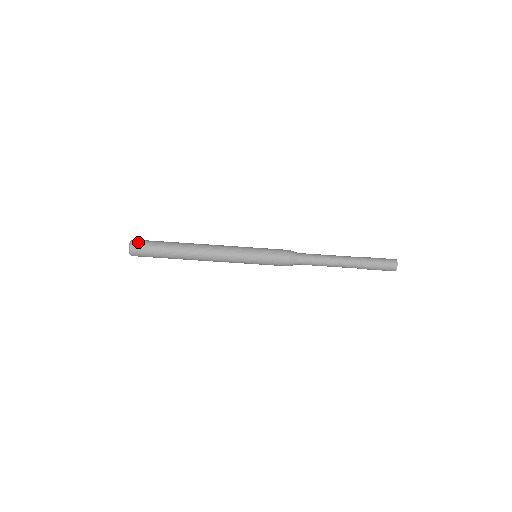
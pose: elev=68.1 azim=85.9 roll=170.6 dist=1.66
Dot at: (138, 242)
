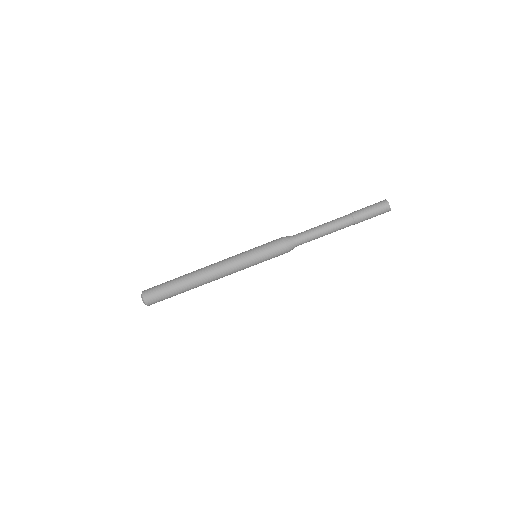
Dot at: (149, 288)
